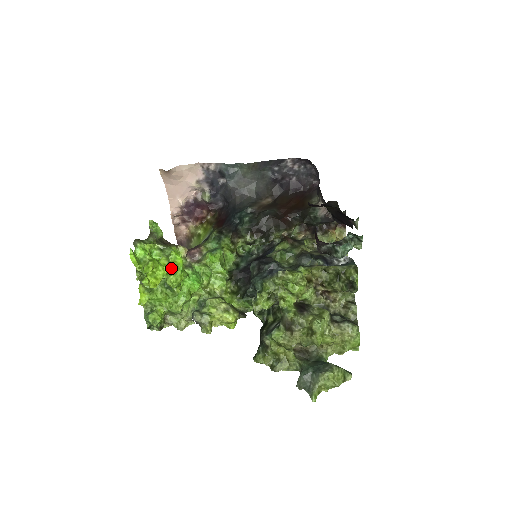
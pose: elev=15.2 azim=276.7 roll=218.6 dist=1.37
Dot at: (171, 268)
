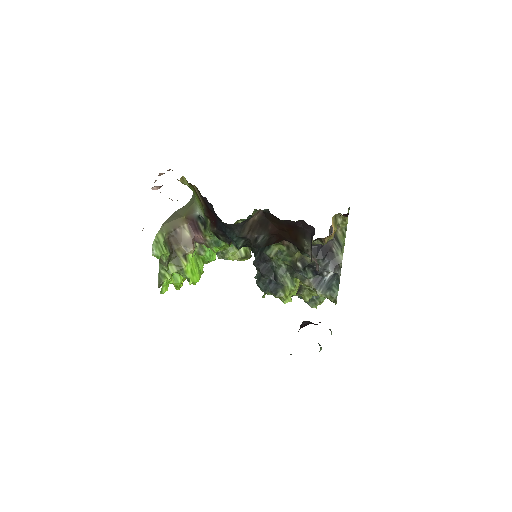
Dot at: occluded
